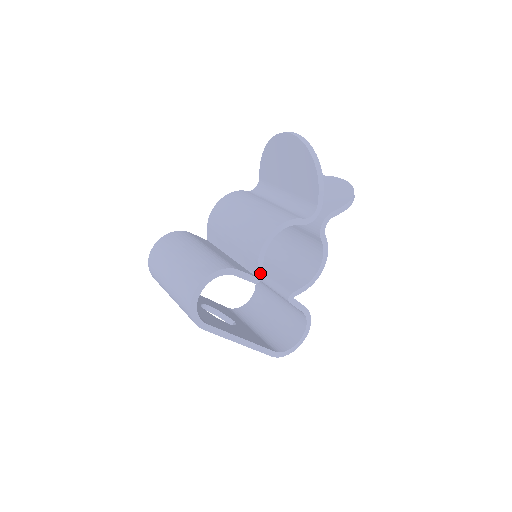
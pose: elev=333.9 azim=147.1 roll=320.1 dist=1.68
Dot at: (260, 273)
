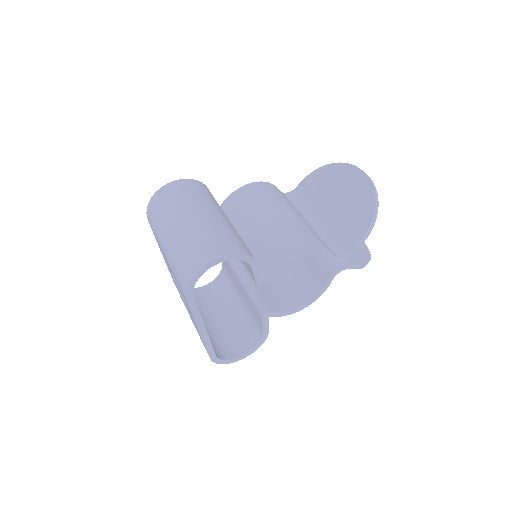
Dot at: (268, 279)
